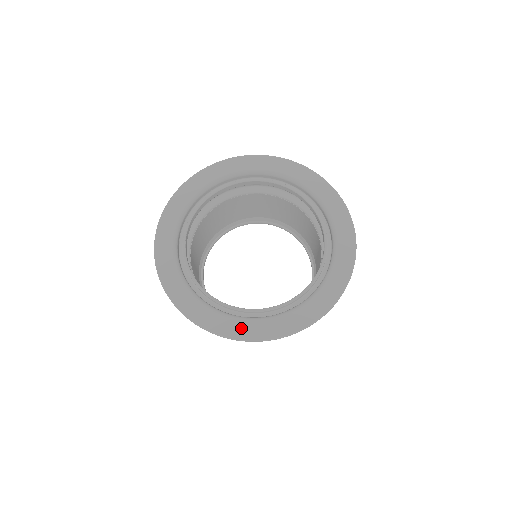
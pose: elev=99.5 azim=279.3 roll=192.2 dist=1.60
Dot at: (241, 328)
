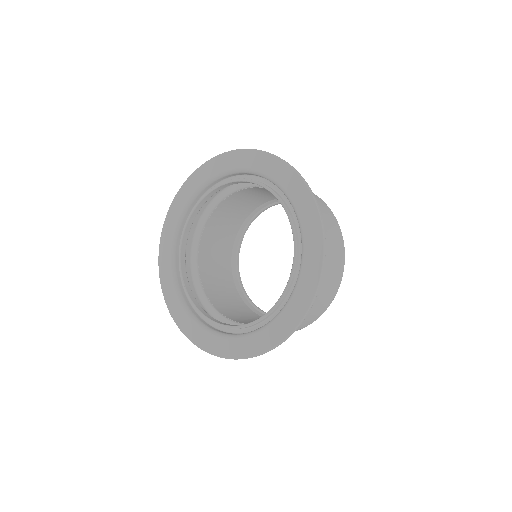
Dot at: (249, 345)
